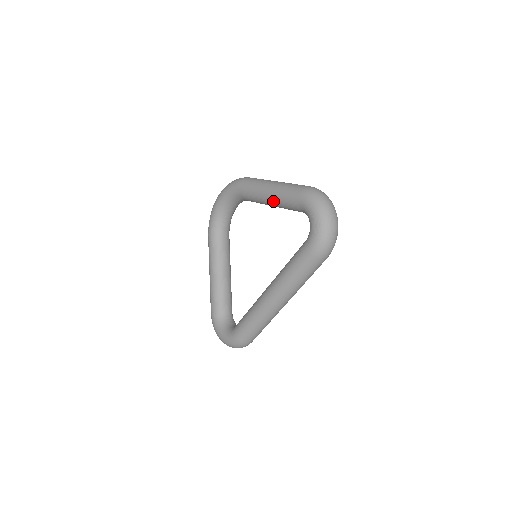
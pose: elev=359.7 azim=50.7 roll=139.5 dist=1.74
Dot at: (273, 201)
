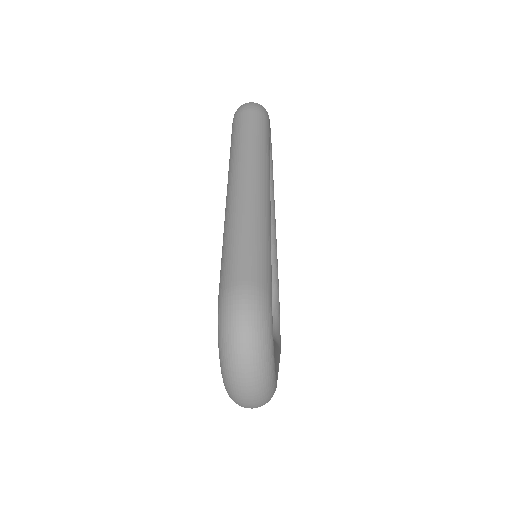
Dot at: occluded
